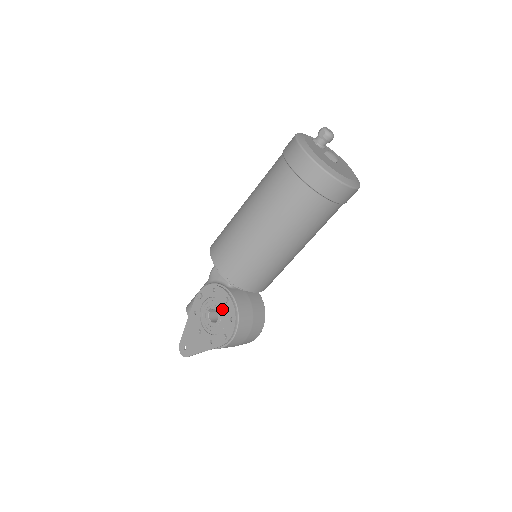
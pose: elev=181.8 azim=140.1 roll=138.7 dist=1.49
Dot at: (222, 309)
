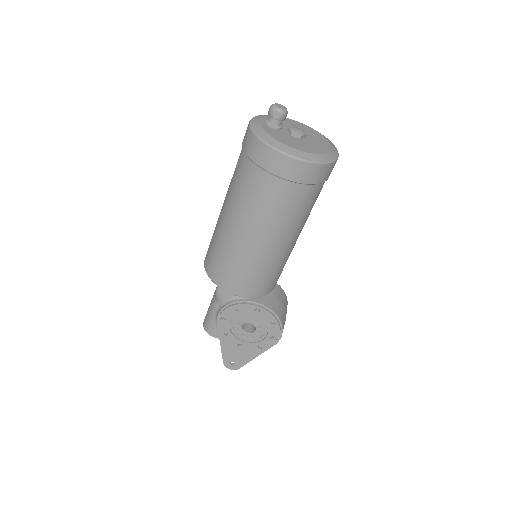
Dot at: (256, 319)
